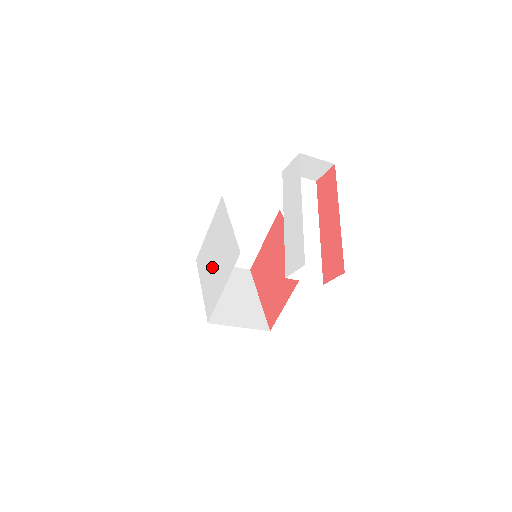
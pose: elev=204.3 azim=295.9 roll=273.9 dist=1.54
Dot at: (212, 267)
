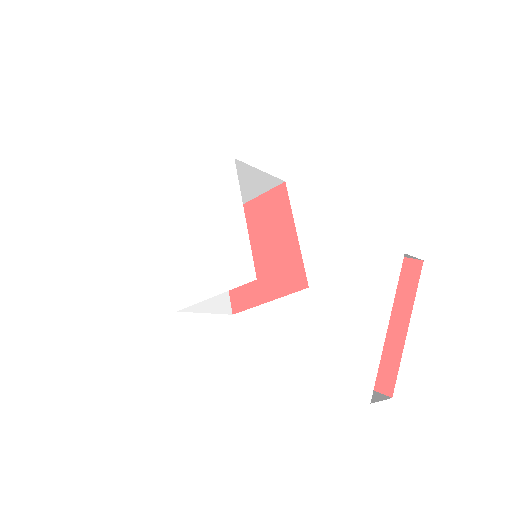
Dot at: (196, 246)
